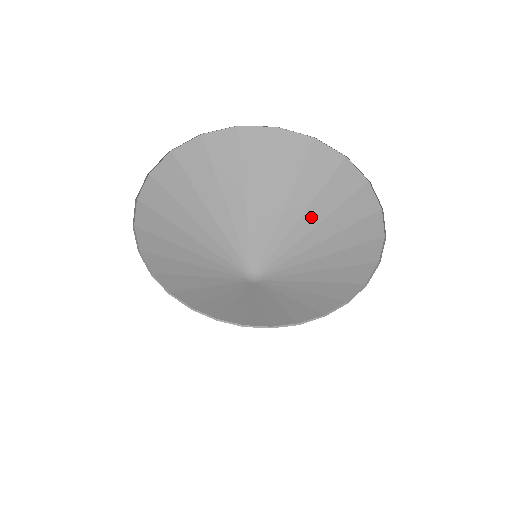
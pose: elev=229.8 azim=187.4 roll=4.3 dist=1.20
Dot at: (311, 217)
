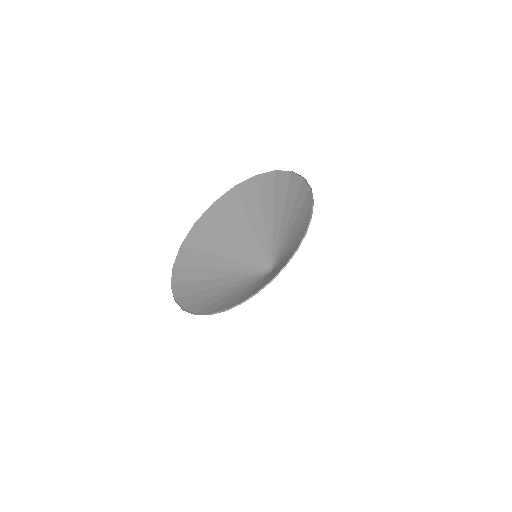
Dot at: (295, 226)
